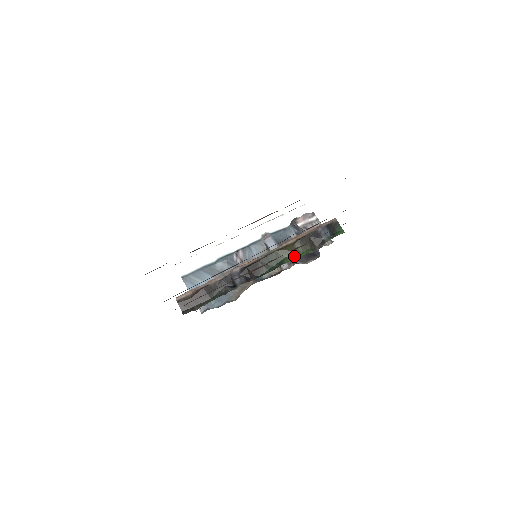
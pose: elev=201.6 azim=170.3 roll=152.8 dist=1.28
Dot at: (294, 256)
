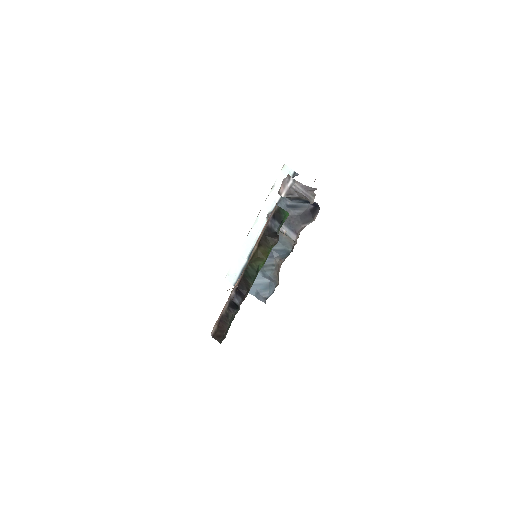
Dot at: (264, 259)
